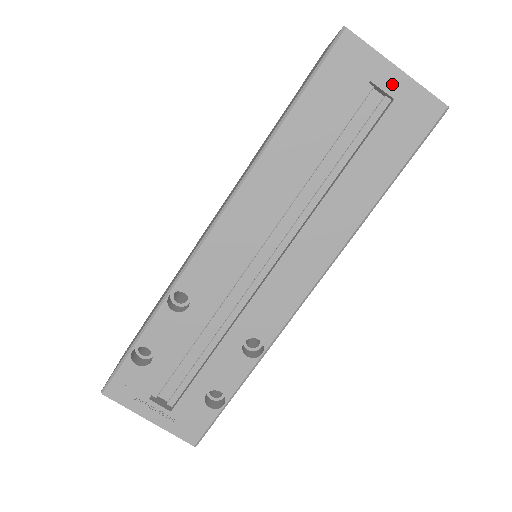
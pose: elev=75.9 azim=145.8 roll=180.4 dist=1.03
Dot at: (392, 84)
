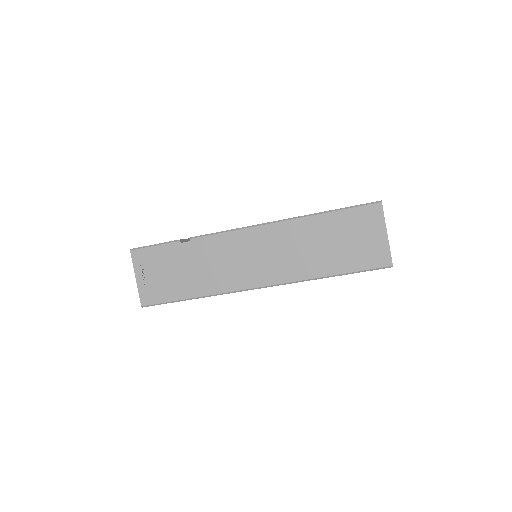
Dot at: occluded
